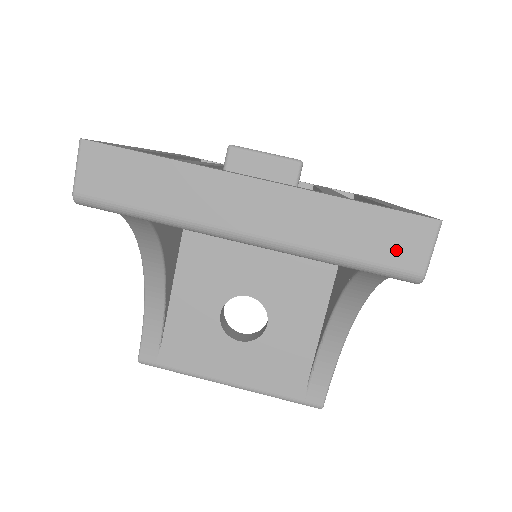
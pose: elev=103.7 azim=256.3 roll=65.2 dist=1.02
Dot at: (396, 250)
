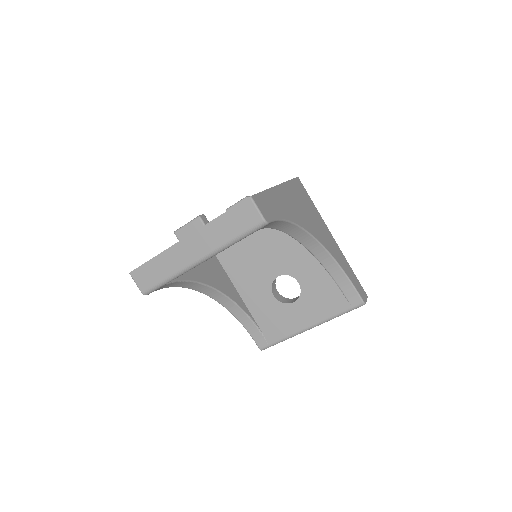
Dot at: (246, 220)
